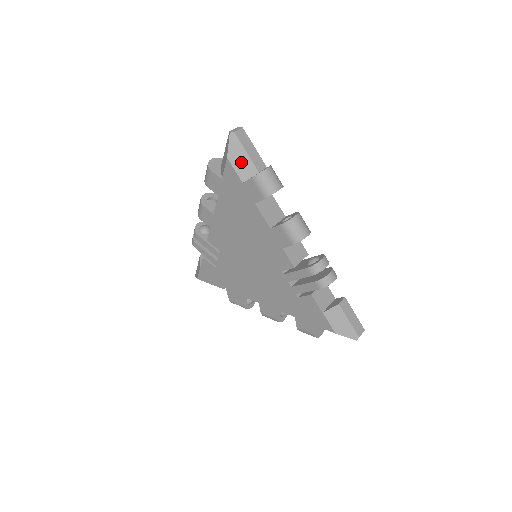
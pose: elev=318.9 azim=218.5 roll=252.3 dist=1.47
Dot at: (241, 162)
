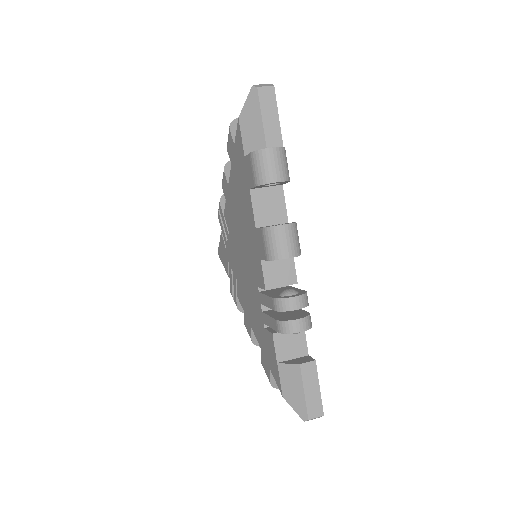
Dot at: (252, 129)
